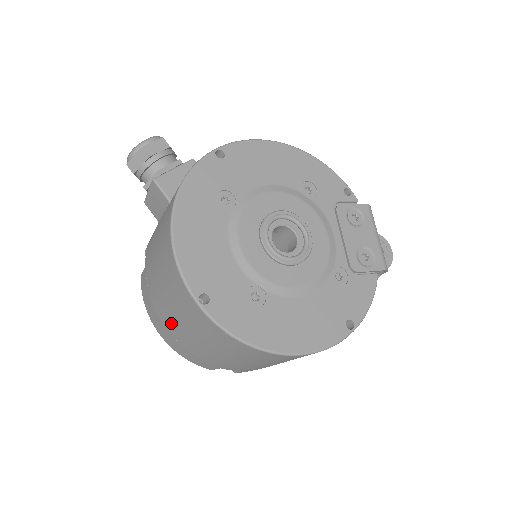
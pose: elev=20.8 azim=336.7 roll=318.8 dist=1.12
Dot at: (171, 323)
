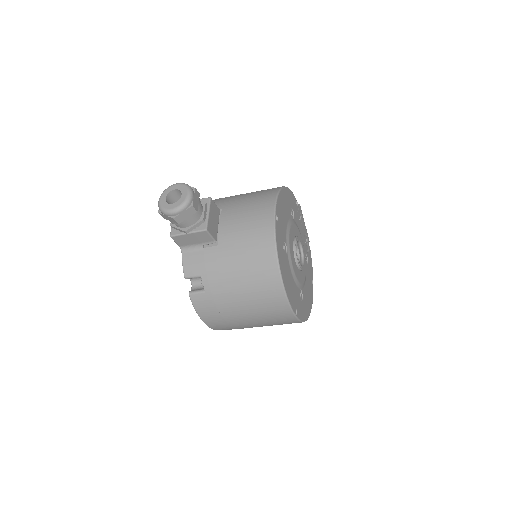
Dot at: (242, 322)
